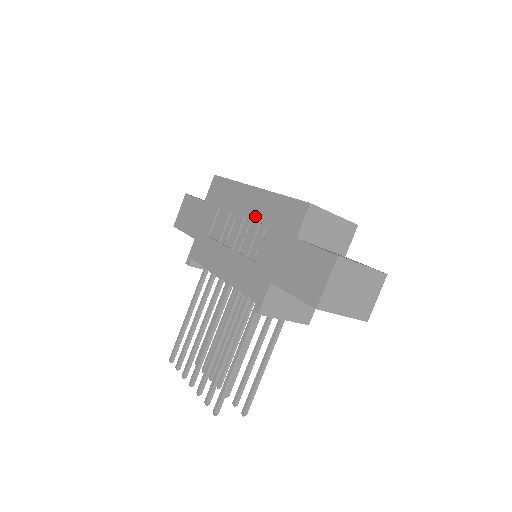
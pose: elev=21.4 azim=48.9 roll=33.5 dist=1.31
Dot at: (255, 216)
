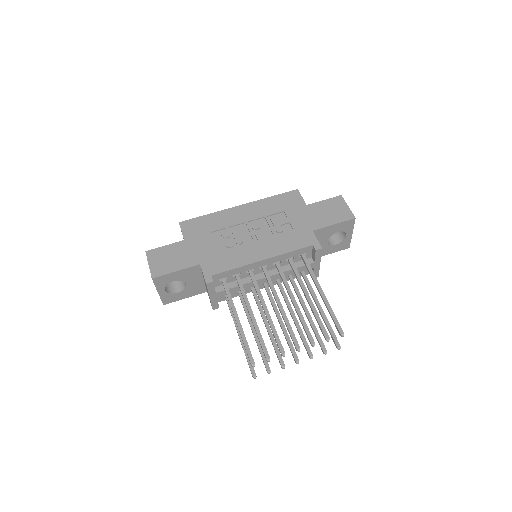
Dot at: (259, 215)
